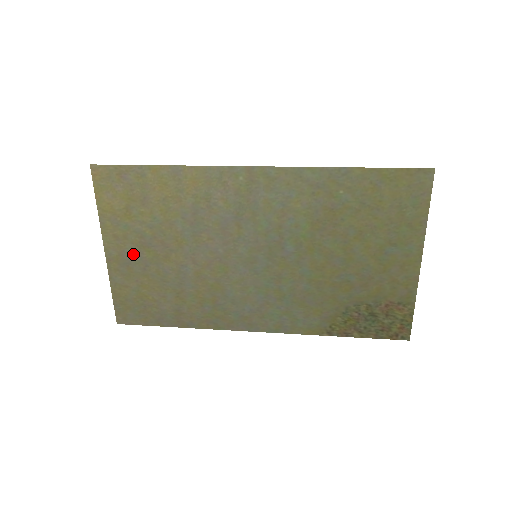
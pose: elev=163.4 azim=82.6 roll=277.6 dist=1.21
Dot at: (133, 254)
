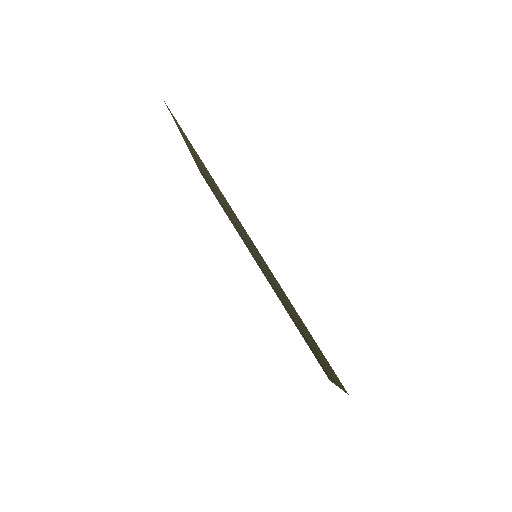
Dot at: occluded
